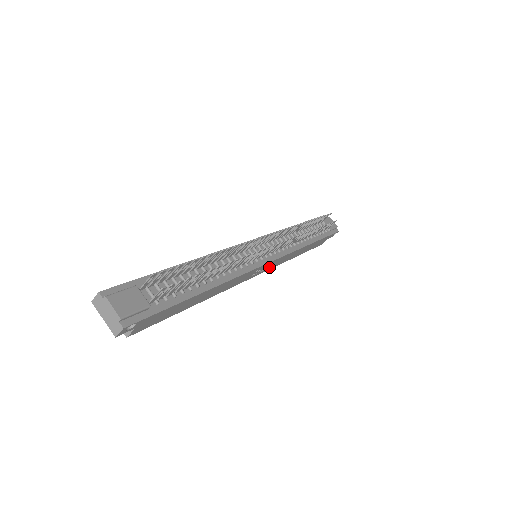
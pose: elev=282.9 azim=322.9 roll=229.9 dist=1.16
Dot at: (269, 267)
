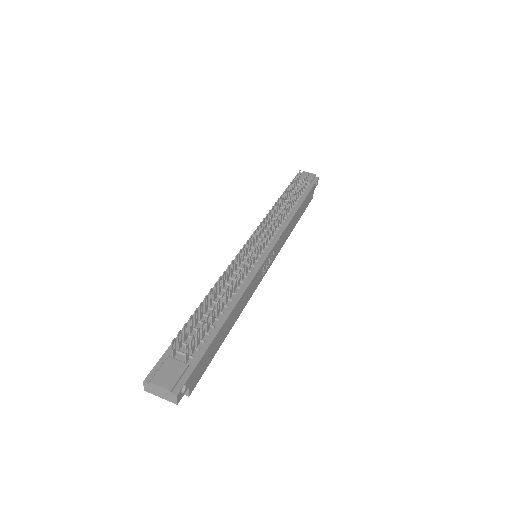
Dot at: (274, 255)
